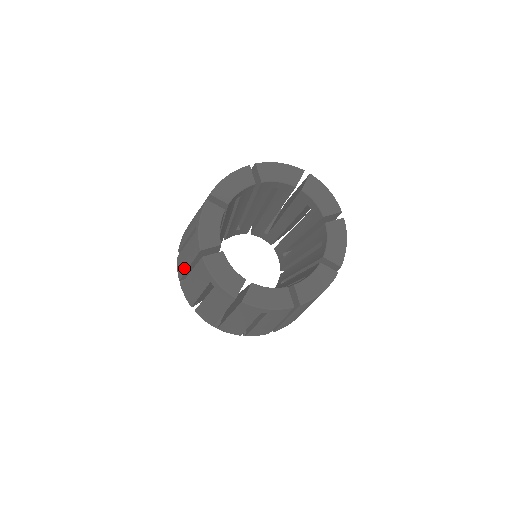
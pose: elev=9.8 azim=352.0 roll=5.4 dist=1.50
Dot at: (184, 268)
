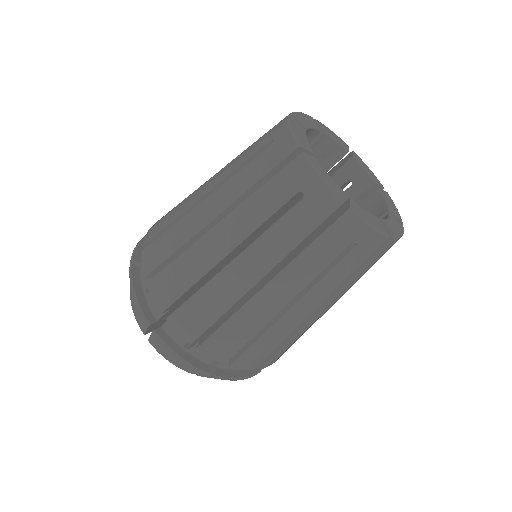
Dot at: (193, 231)
